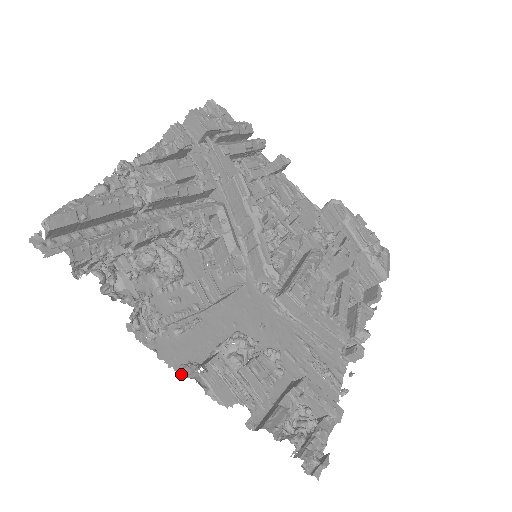
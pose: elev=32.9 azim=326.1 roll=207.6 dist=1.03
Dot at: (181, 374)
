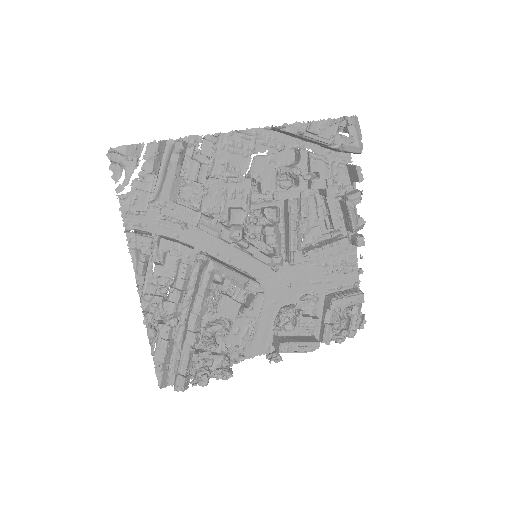
Dot at: occluded
